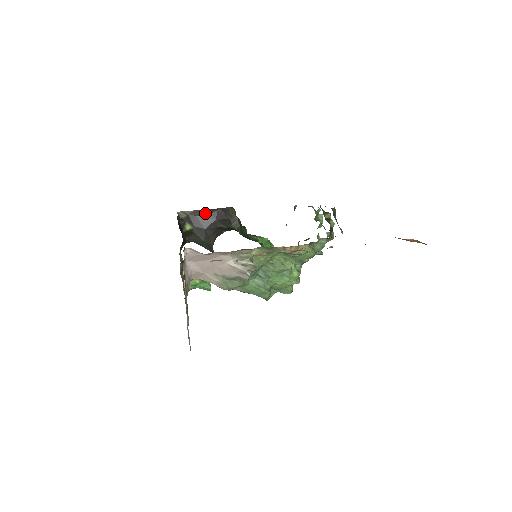
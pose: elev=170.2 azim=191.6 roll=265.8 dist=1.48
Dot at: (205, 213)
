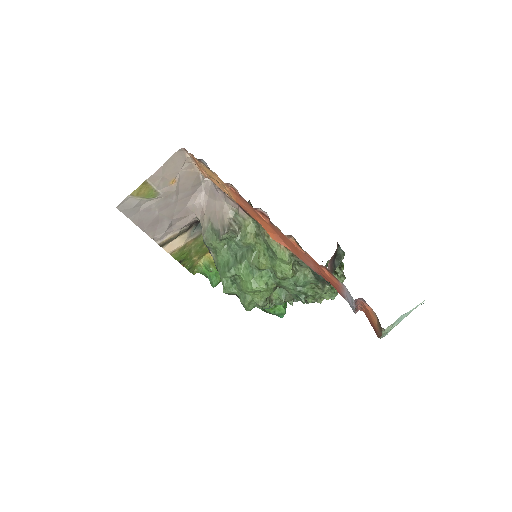
Dot at: occluded
